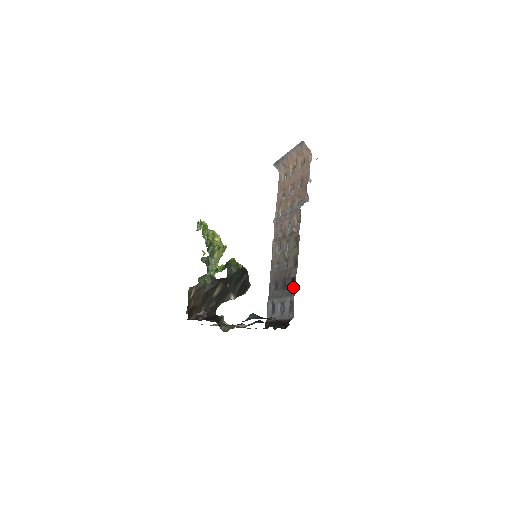
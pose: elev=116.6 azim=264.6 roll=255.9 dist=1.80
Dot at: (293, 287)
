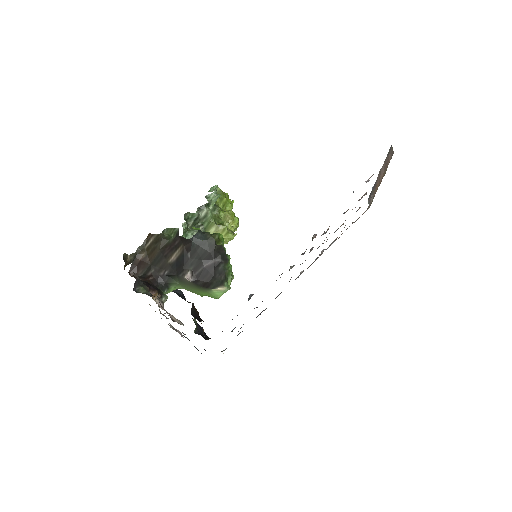
Dot at: occluded
